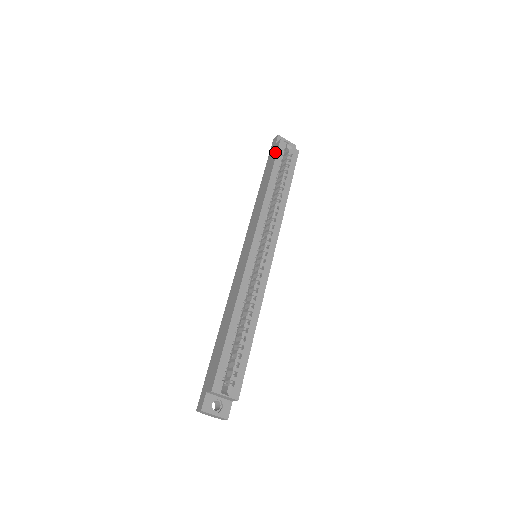
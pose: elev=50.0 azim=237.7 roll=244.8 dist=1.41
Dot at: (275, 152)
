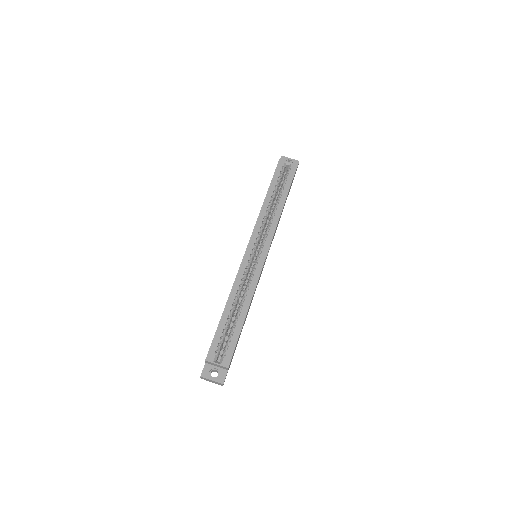
Dot at: (275, 170)
